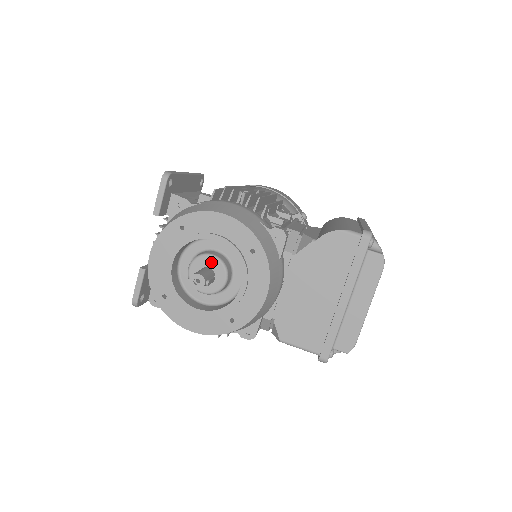
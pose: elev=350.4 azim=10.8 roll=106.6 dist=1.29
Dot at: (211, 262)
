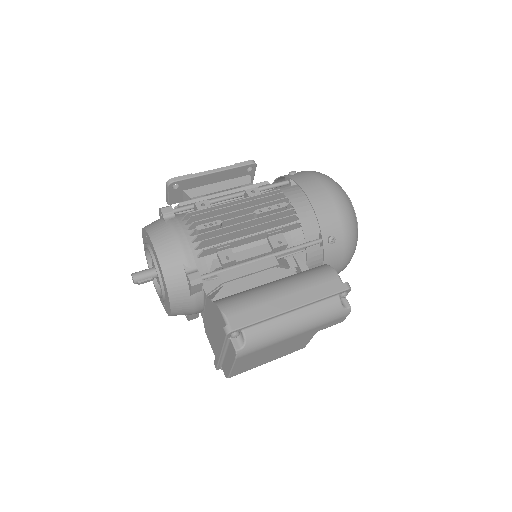
Dot at: occluded
